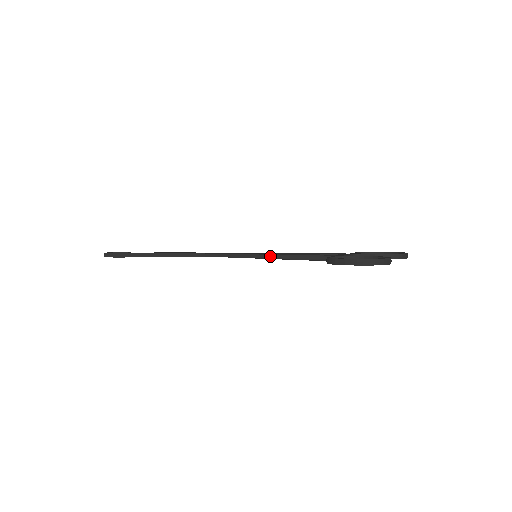
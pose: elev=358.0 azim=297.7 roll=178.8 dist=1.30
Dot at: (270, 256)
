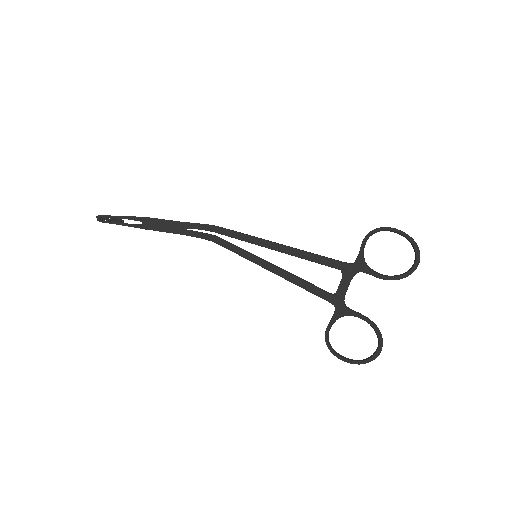
Dot at: occluded
